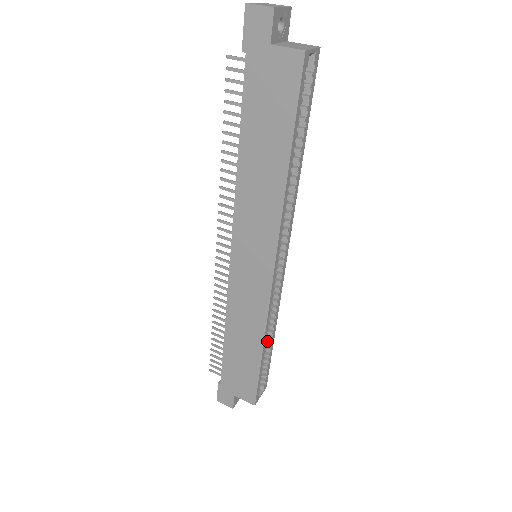
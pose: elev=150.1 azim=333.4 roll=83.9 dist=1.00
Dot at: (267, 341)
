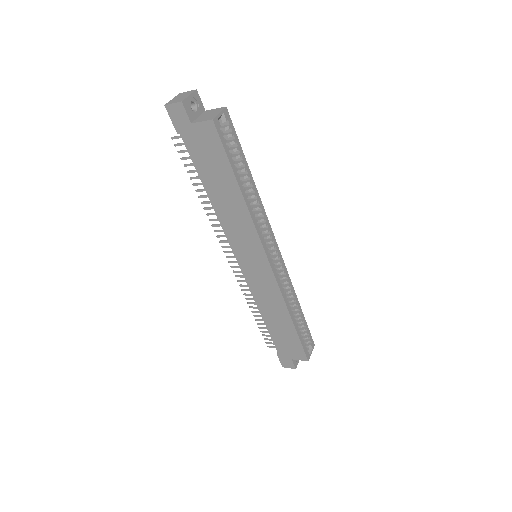
Dot at: (296, 312)
